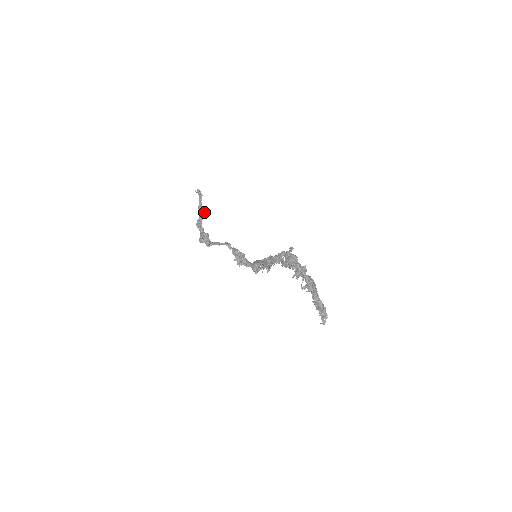
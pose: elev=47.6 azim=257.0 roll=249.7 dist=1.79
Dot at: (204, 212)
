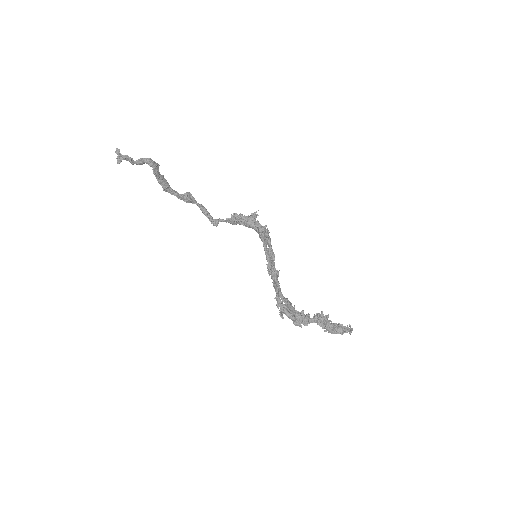
Dot at: (156, 175)
